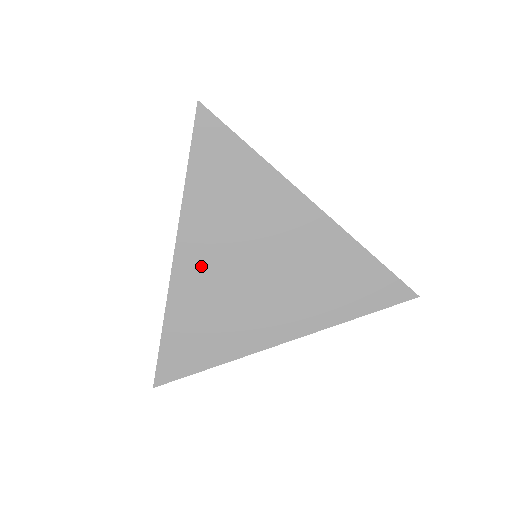
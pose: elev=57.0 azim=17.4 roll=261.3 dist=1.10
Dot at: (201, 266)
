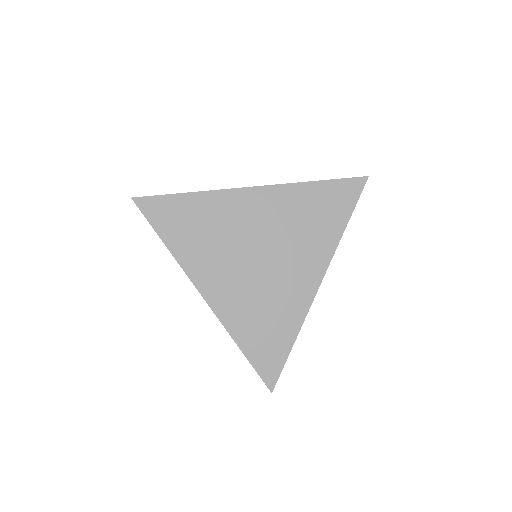
Dot at: (224, 288)
